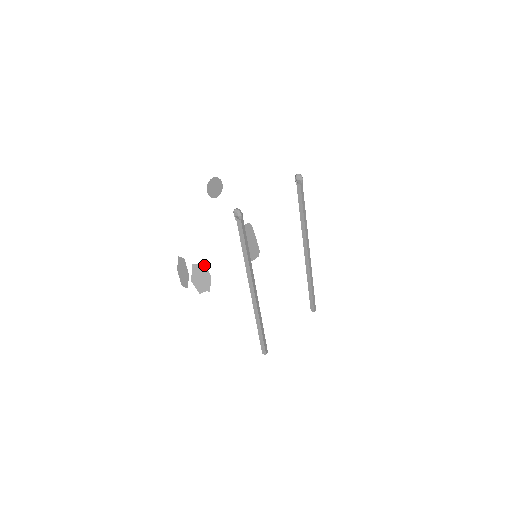
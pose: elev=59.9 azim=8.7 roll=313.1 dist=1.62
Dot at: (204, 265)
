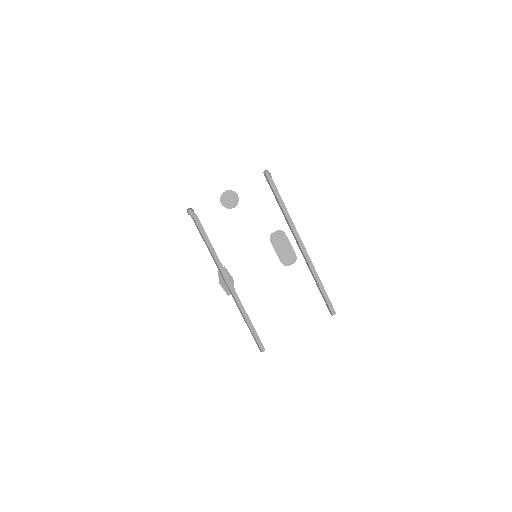
Dot at: (226, 269)
